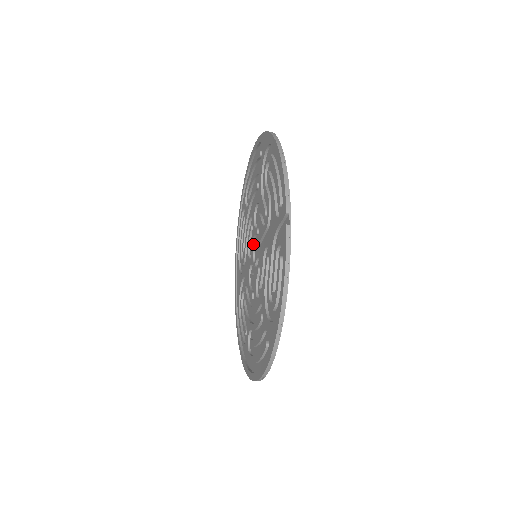
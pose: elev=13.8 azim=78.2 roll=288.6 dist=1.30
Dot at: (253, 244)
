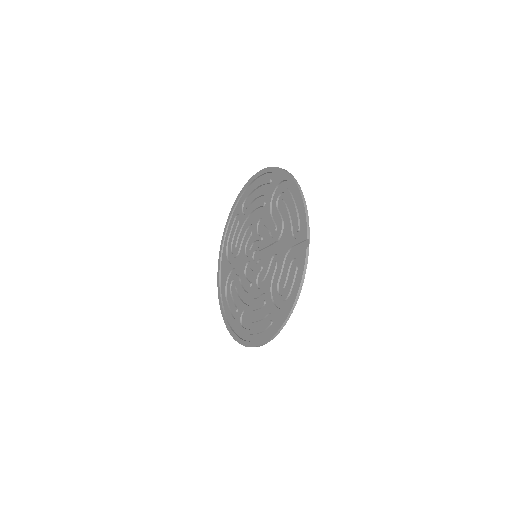
Dot at: (252, 246)
